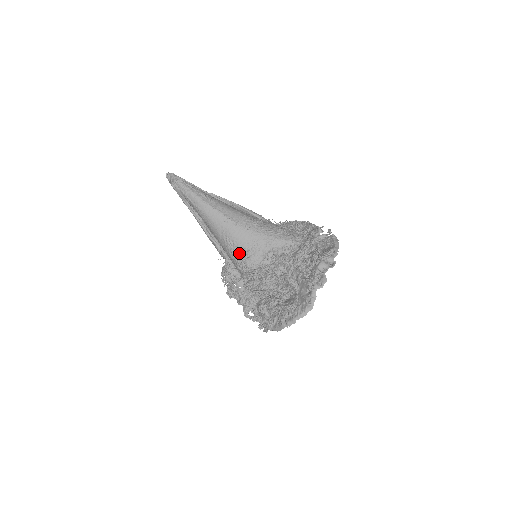
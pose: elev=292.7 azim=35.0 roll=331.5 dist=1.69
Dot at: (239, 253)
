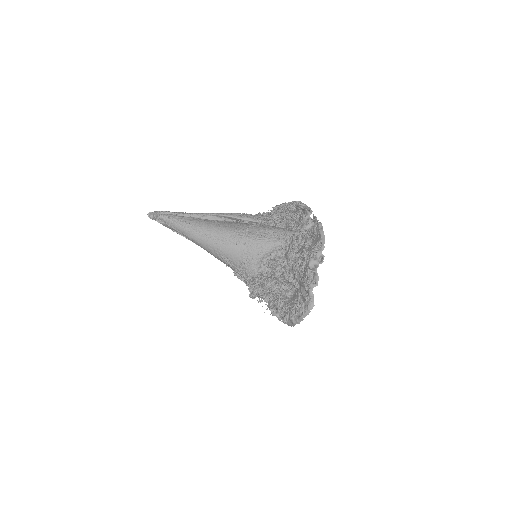
Dot at: (237, 266)
